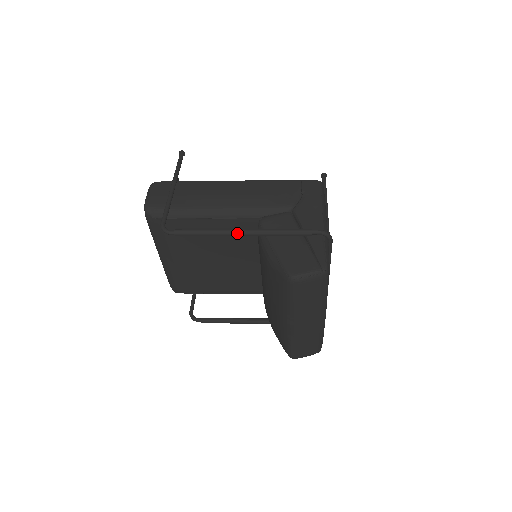
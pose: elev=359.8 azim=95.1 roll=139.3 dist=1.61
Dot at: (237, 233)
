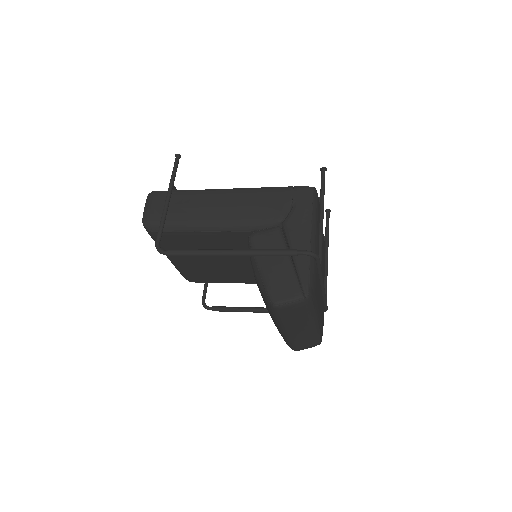
Dot at: (225, 254)
